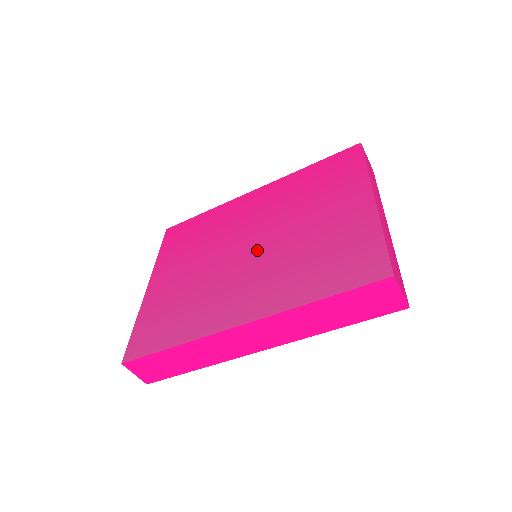
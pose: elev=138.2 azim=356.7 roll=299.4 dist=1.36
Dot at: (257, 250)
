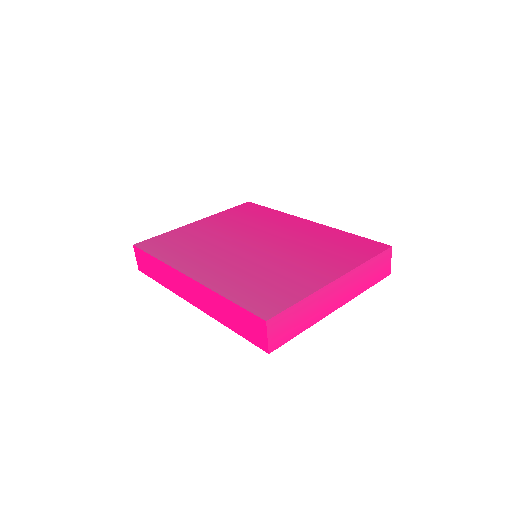
Dot at: (253, 251)
